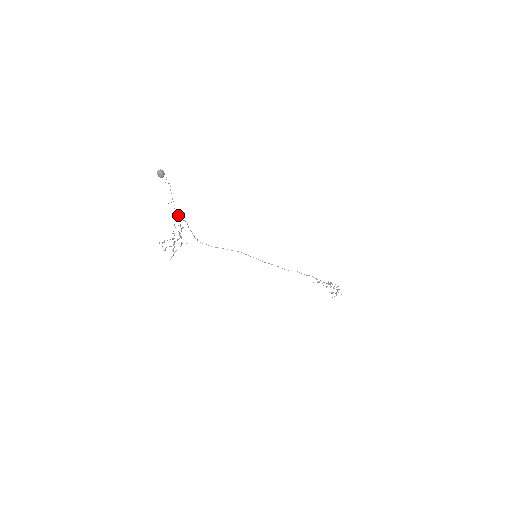
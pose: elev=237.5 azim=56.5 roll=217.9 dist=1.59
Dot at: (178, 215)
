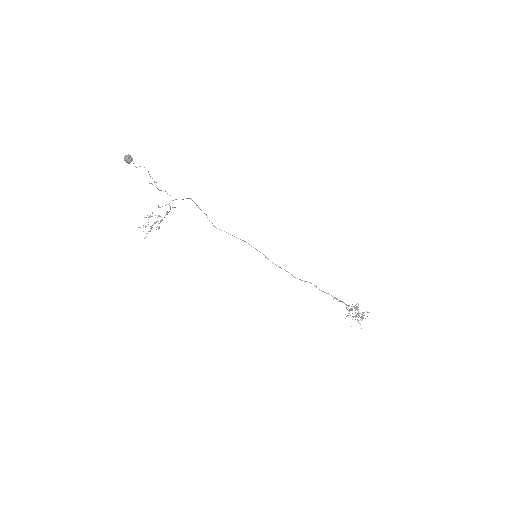
Dot at: occluded
